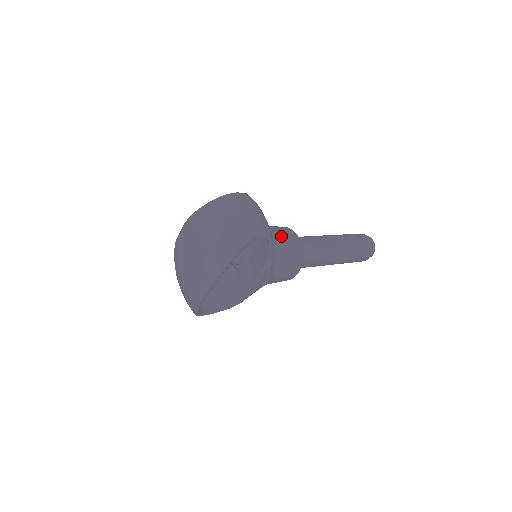
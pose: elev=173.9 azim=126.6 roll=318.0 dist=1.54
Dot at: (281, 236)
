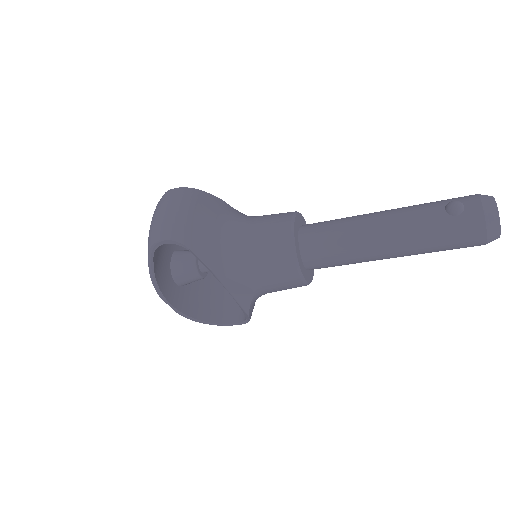
Dot at: (260, 229)
